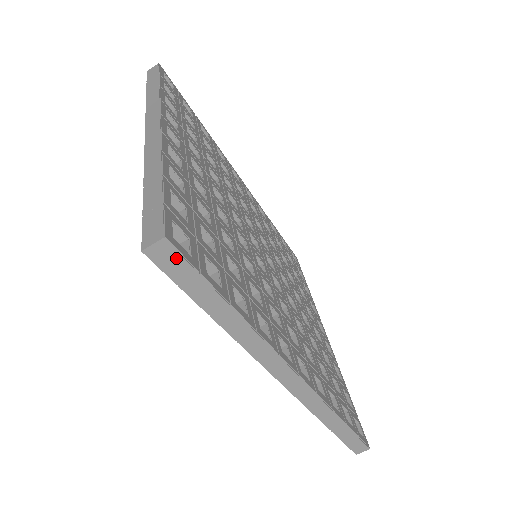
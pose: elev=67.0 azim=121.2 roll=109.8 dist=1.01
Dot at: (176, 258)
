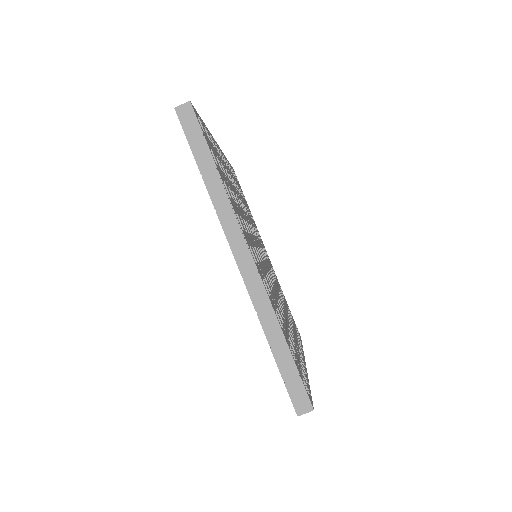
Dot at: occluded
